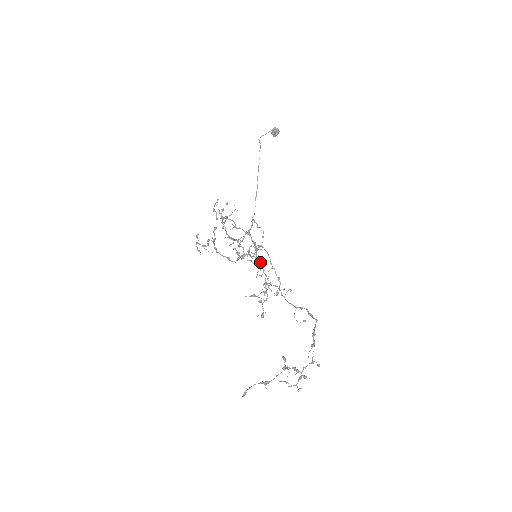
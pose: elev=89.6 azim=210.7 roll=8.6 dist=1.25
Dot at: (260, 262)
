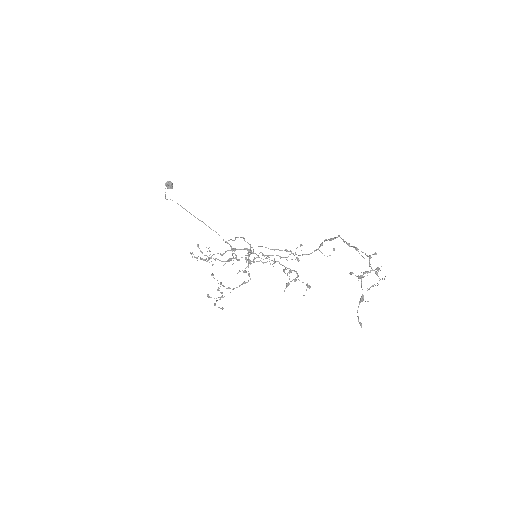
Dot at: (263, 255)
